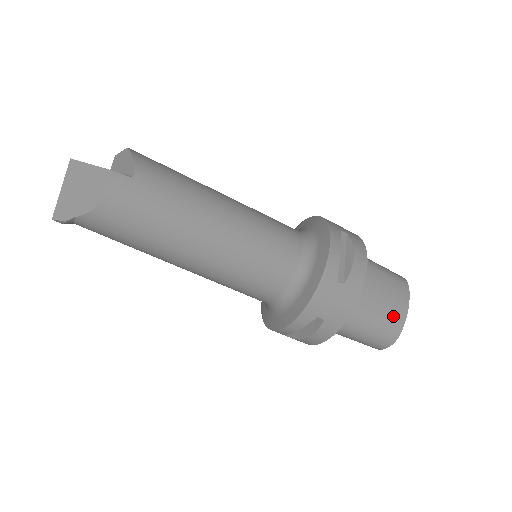
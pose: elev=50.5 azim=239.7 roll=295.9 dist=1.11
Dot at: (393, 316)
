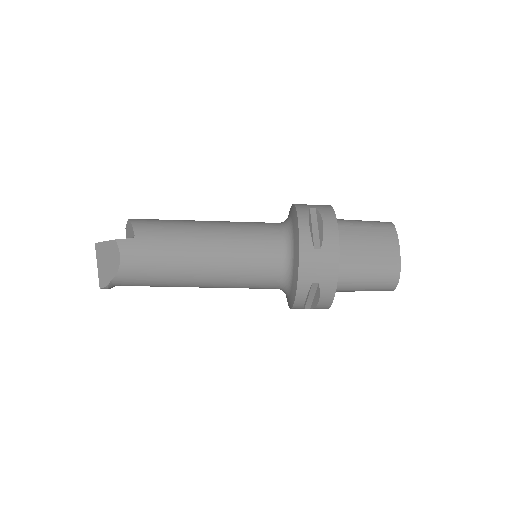
Dot at: (386, 258)
